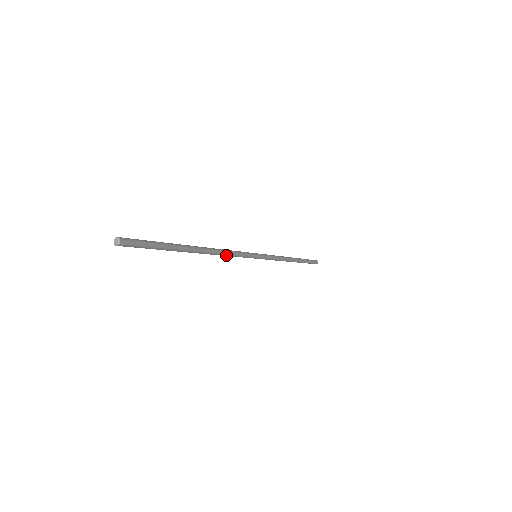
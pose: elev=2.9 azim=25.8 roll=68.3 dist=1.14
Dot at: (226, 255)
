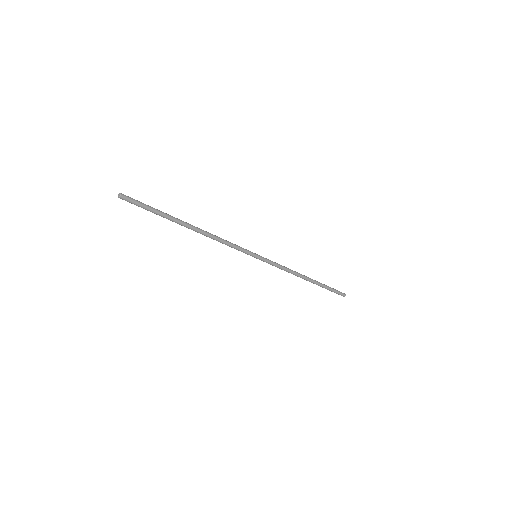
Dot at: (219, 241)
